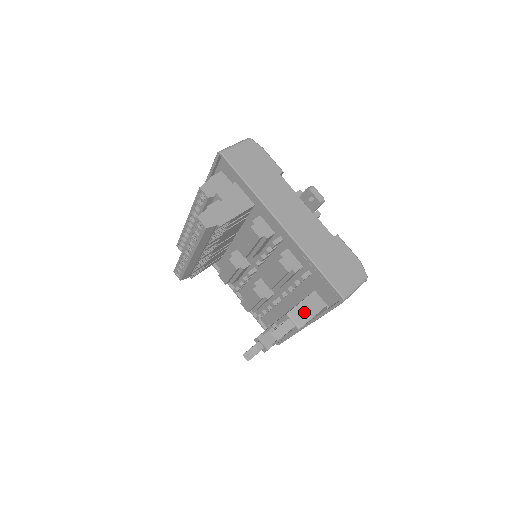
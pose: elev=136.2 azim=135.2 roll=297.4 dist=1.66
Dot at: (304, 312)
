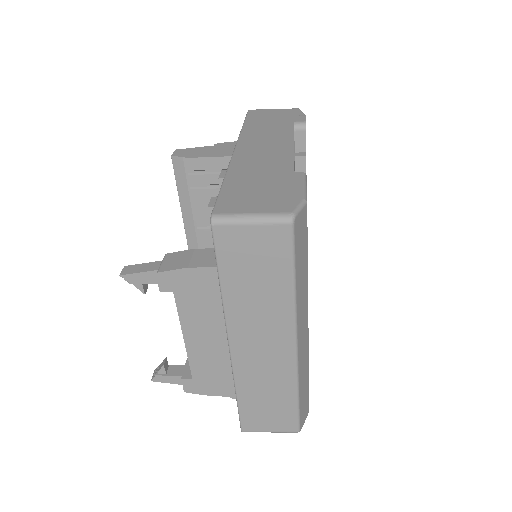
Dot at: (185, 259)
